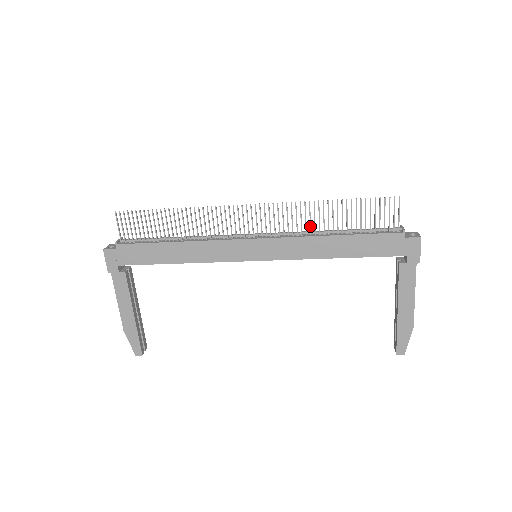
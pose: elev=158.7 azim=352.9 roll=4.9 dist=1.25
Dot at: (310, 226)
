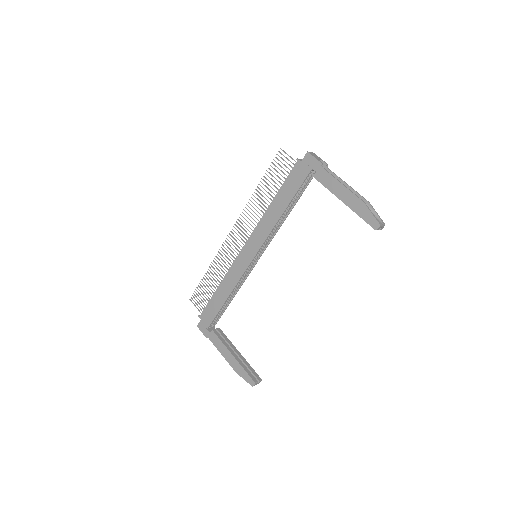
Dot at: occluded
